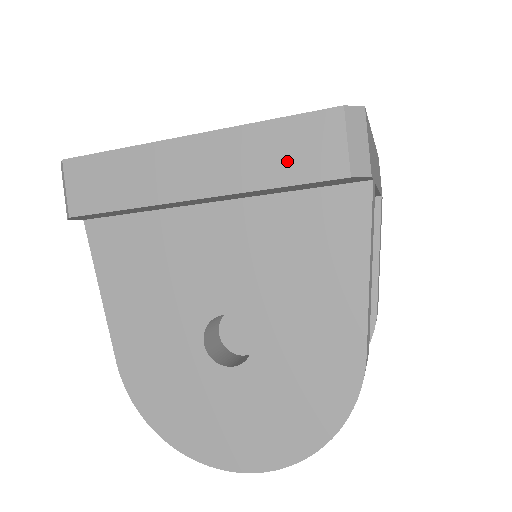
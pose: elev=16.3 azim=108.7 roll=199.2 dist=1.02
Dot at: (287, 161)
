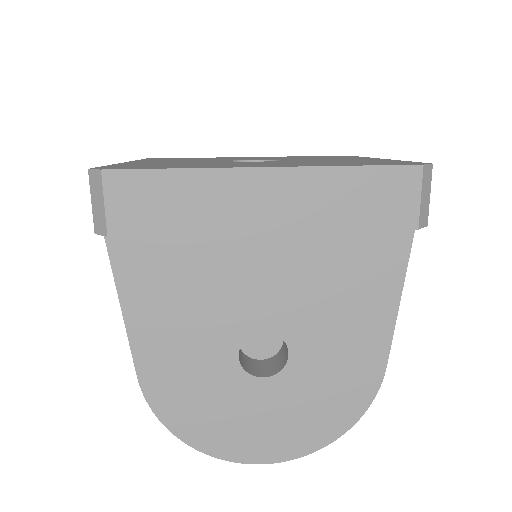
Dot at: (364, 207)
